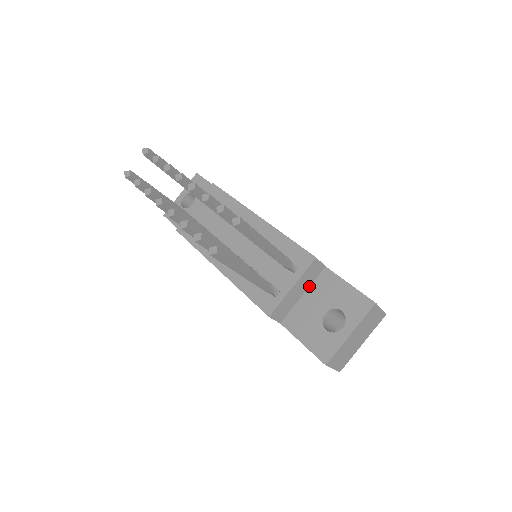
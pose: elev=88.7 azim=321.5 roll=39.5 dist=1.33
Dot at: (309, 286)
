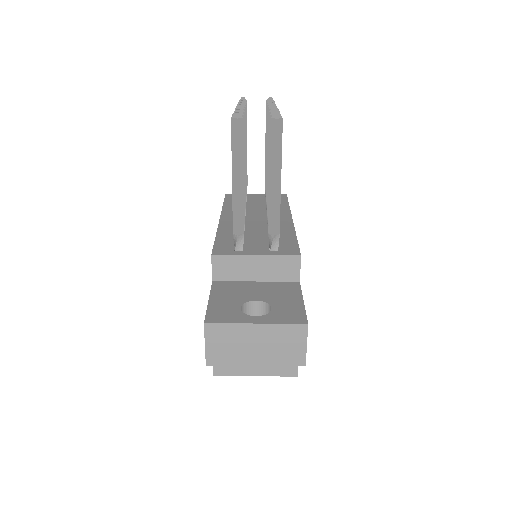
Dot at: (269, 281)
